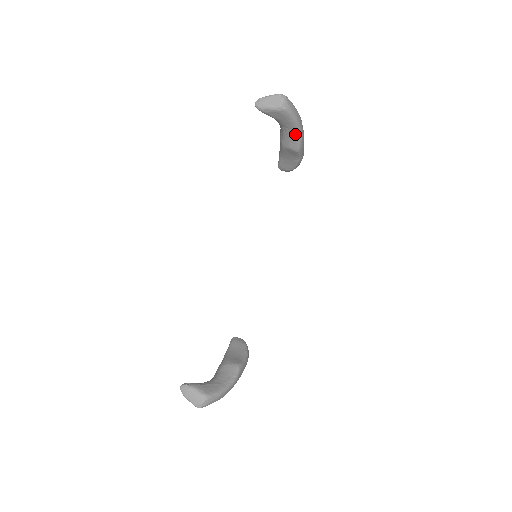
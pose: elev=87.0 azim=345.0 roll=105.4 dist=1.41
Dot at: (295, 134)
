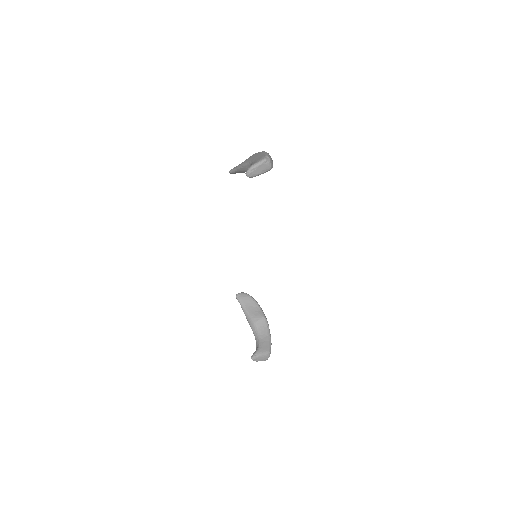
Dot at: occluded
